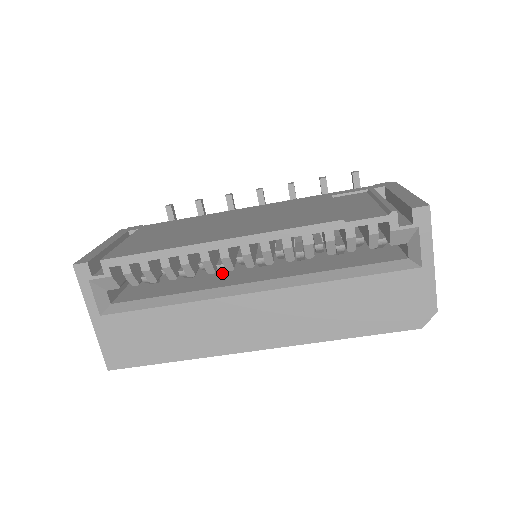
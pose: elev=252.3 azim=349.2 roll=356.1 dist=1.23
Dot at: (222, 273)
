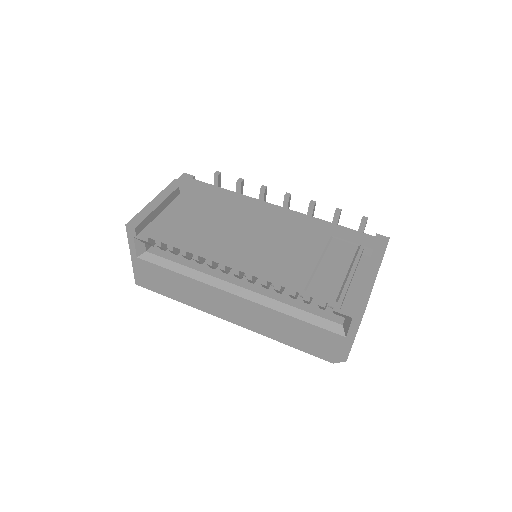
Dot at: occluded
